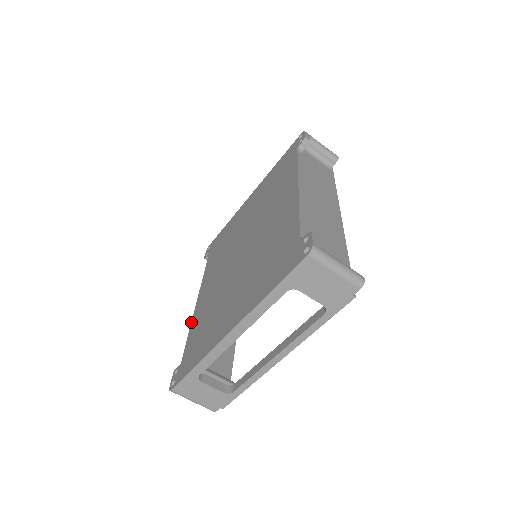
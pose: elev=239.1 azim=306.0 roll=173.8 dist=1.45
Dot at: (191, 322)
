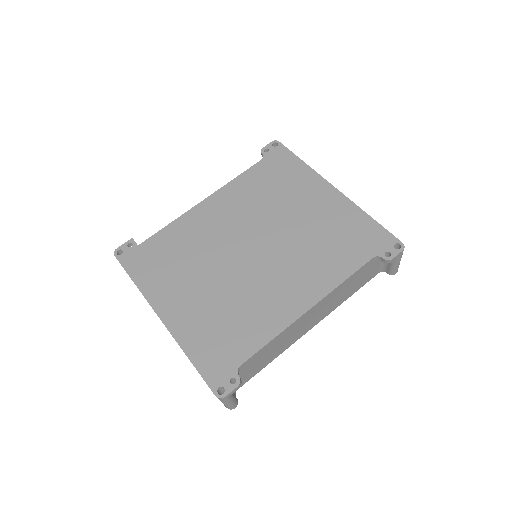
Dot at: (179, 217)
